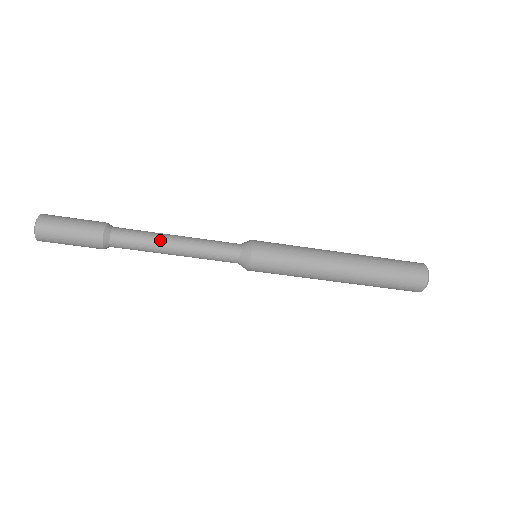
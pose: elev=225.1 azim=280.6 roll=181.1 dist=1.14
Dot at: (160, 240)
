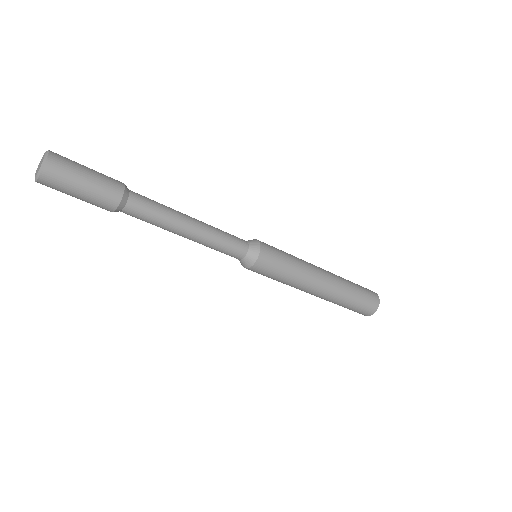
Dot at: (178, 219)
